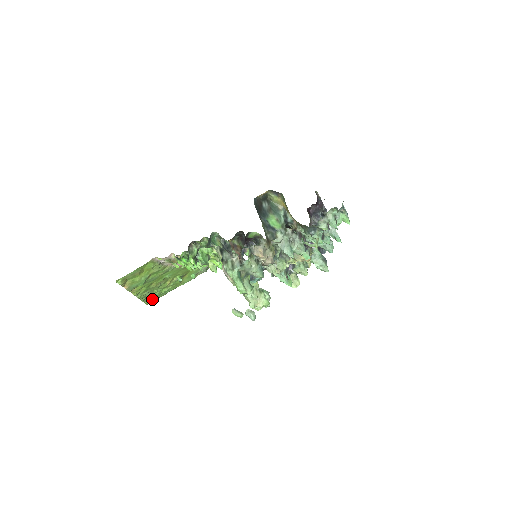
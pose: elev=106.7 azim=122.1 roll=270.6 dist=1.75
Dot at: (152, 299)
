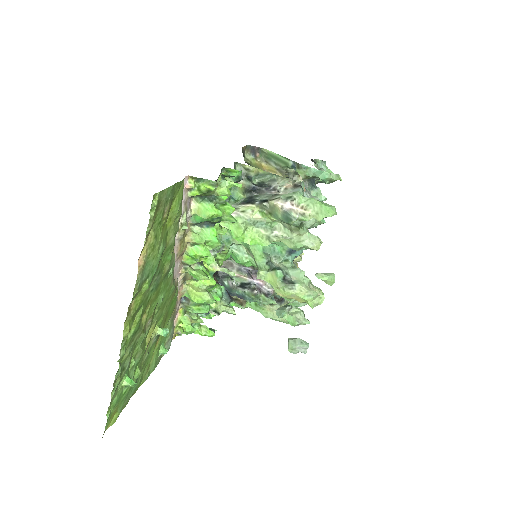
Dot at: (130, 384)
